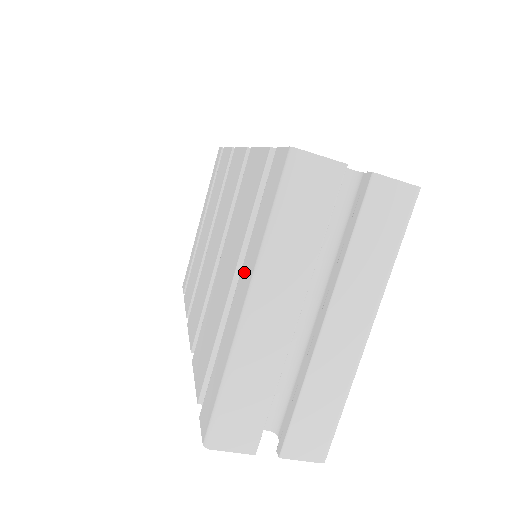
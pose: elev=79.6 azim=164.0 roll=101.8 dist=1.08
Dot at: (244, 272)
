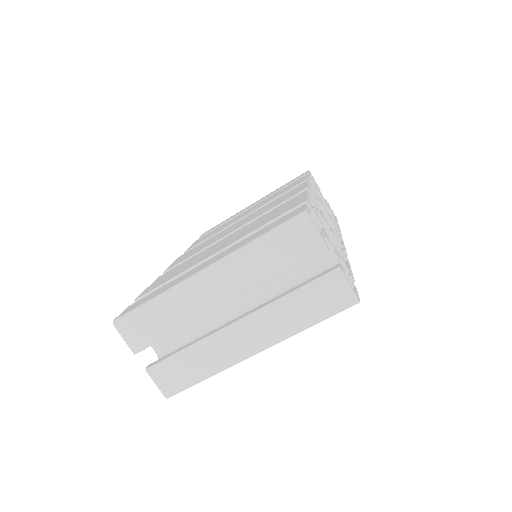
Dot at: (223, 253)
